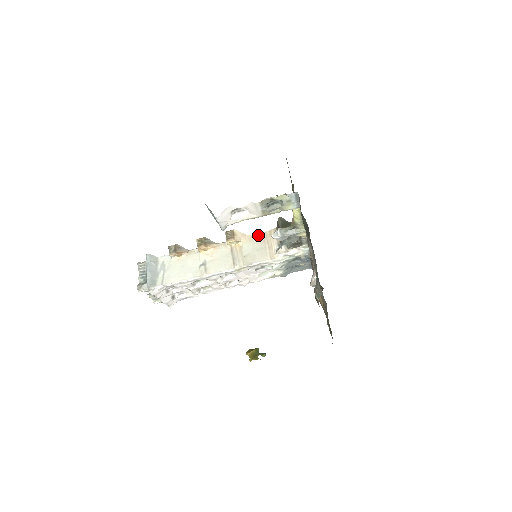
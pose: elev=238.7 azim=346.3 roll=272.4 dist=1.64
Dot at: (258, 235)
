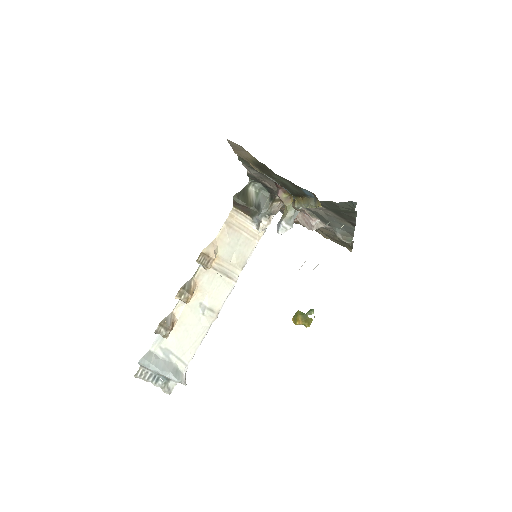
Dot at: (223, 230)
